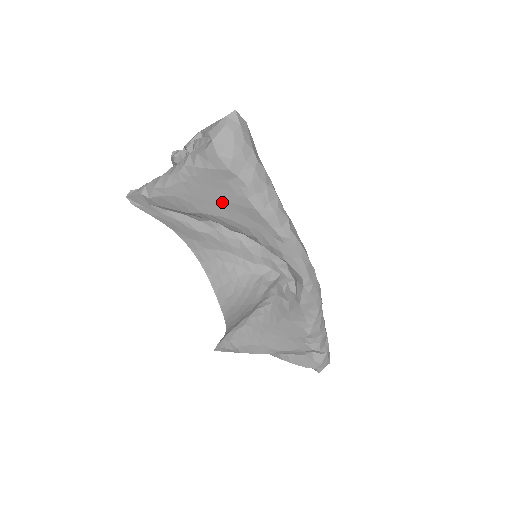
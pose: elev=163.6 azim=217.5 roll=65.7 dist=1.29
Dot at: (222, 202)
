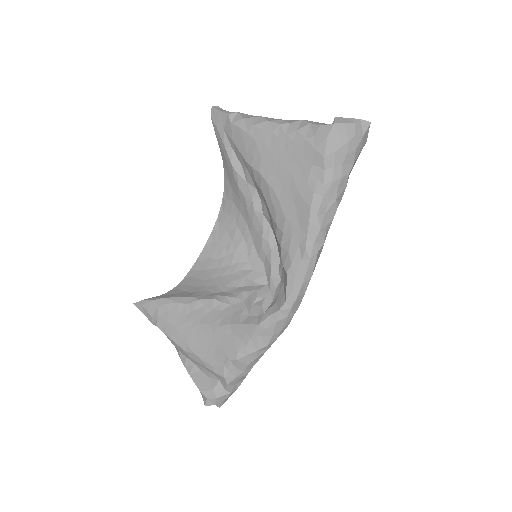
Dot at: (288, 179)
